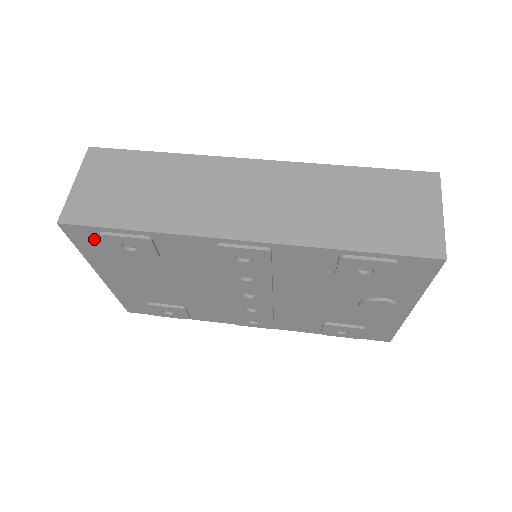
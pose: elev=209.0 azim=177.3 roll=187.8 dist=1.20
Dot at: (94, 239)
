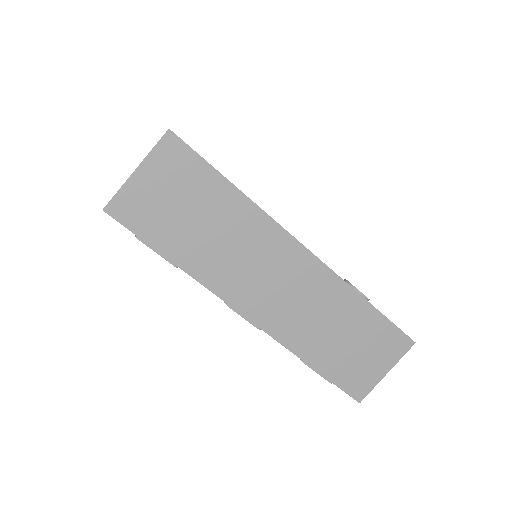
Dot at: occluded
